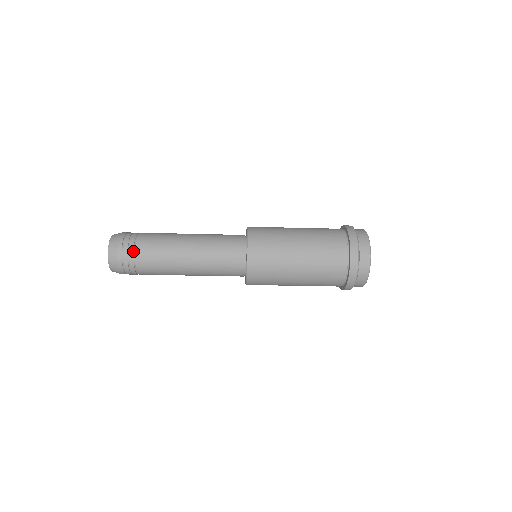
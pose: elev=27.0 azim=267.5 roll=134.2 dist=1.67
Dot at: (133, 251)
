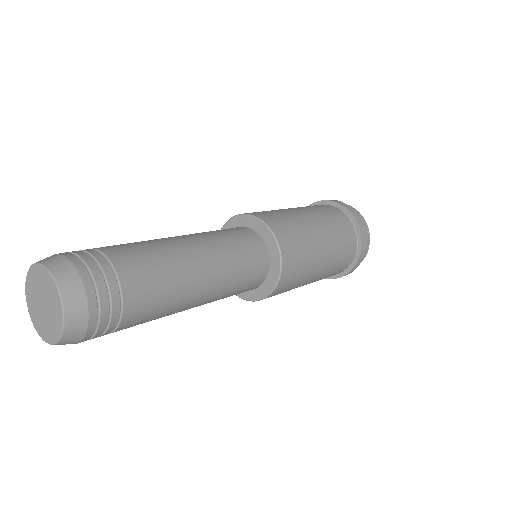
Dot at: (114, 276)
